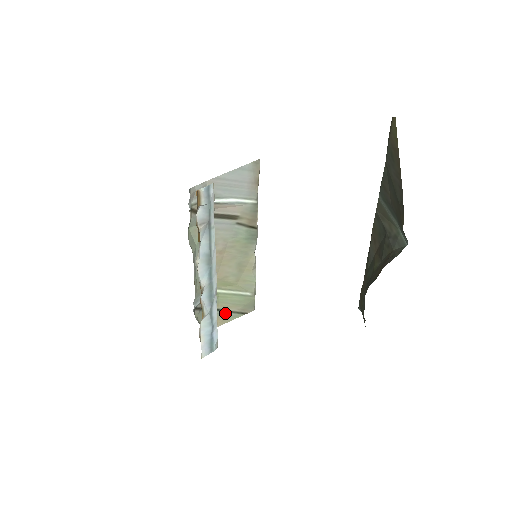
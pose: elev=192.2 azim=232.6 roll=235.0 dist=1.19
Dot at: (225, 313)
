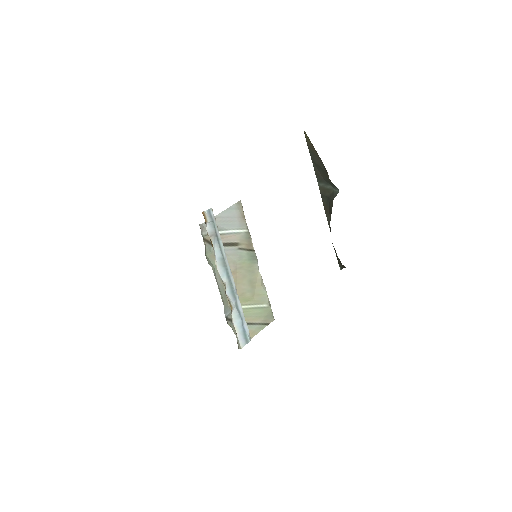
Dot at: (252, 326)
